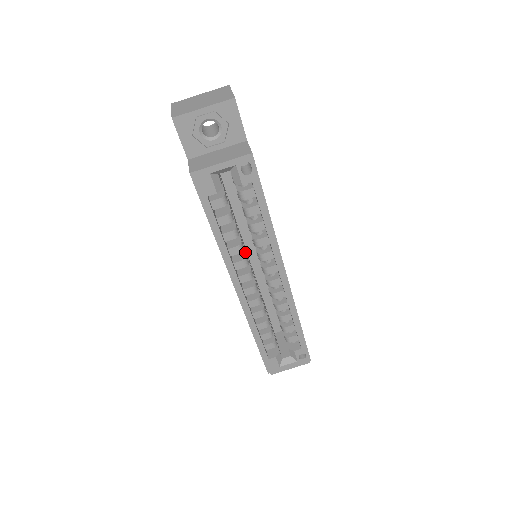
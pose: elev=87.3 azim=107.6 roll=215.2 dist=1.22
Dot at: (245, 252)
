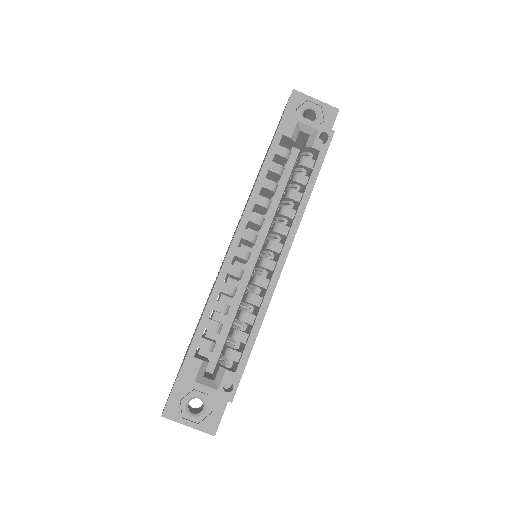
Dot at: (264, 219)
